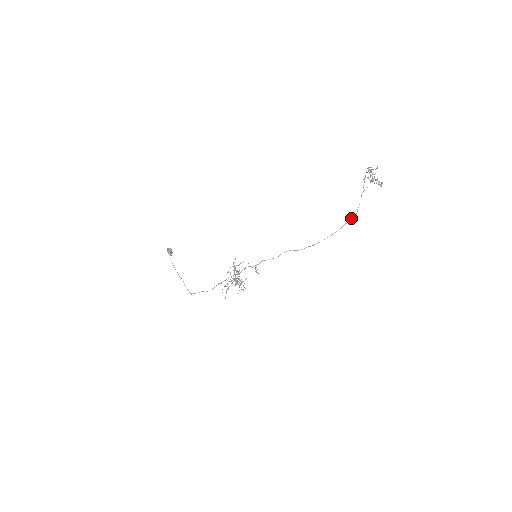
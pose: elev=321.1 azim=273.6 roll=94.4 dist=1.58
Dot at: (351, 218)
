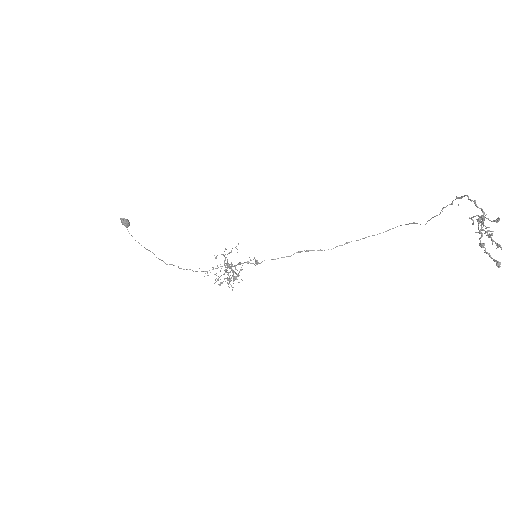
Dot at: (415, 223)
